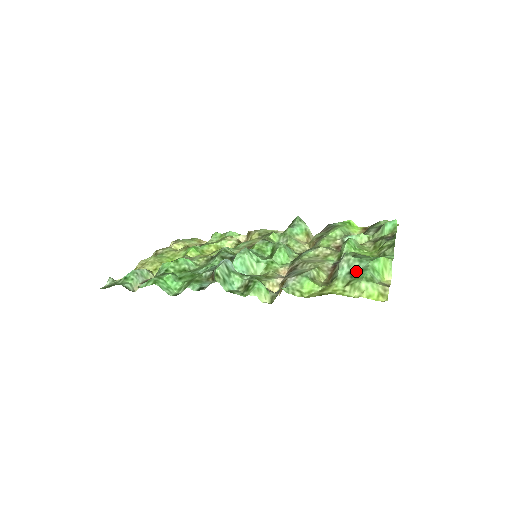
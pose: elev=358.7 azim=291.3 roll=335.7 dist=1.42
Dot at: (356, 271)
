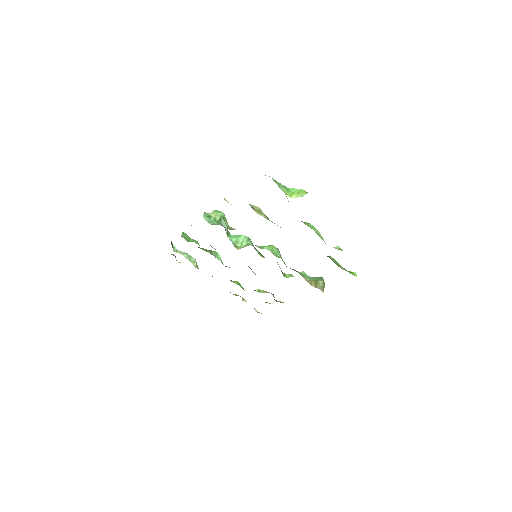
Dot at: occluded
